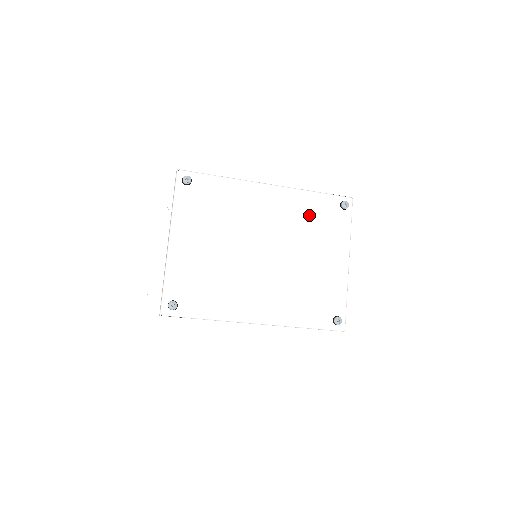
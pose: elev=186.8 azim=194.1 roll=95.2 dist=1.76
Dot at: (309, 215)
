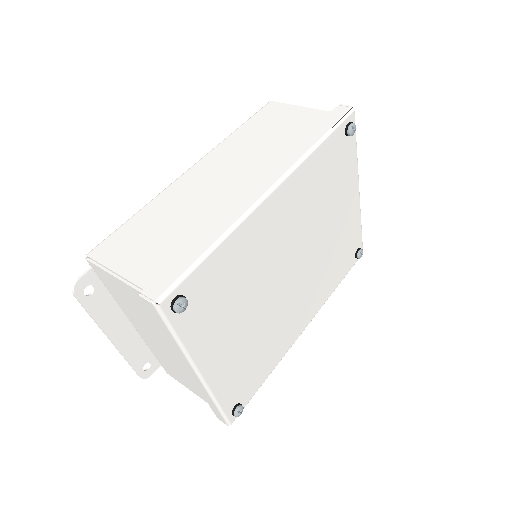
Dot at: (320, 181)
